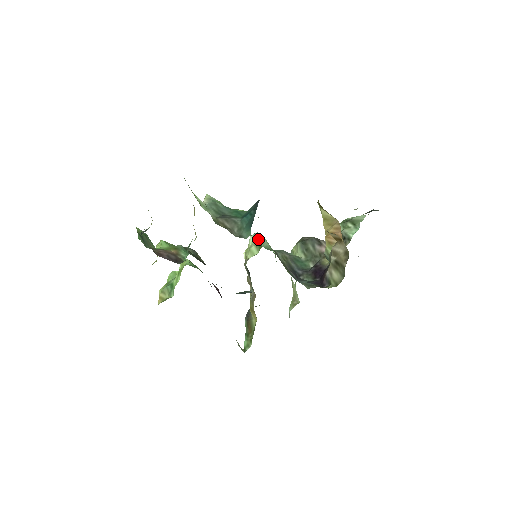
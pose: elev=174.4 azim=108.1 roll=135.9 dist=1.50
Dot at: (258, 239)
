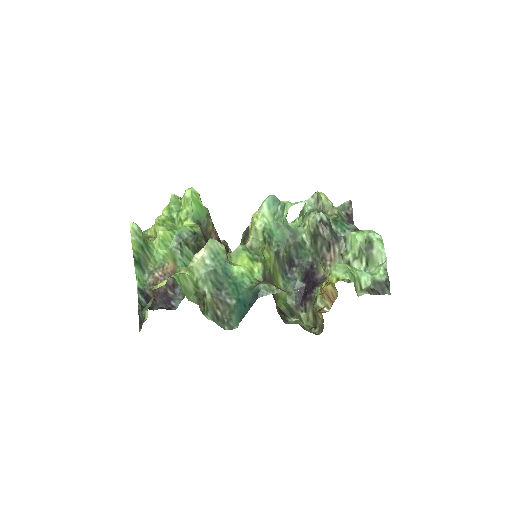
Dot at: (271, 210)
